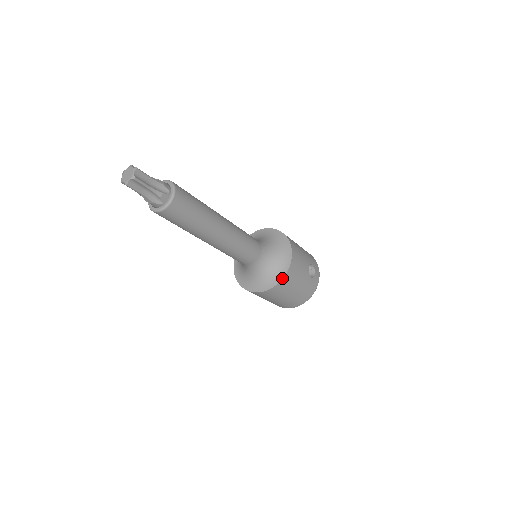
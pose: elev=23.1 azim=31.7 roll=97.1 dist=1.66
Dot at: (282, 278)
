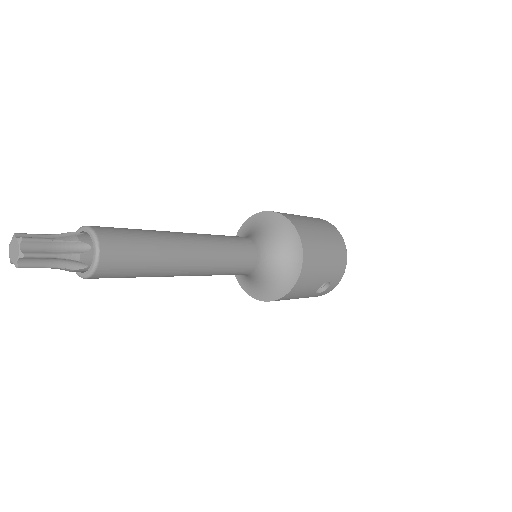
Dot at: (266, 301)
